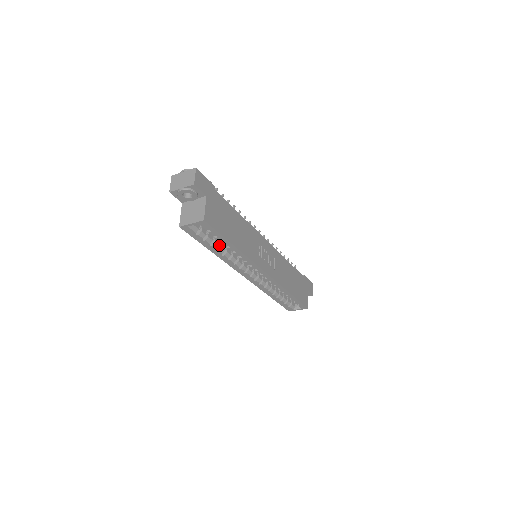
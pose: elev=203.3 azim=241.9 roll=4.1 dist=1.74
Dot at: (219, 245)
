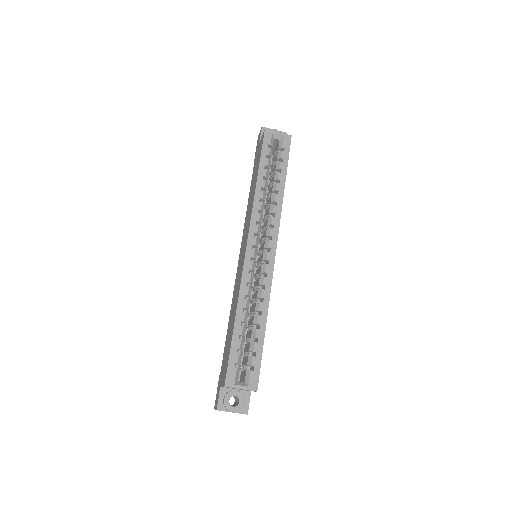
Dot at: (265, 183)
